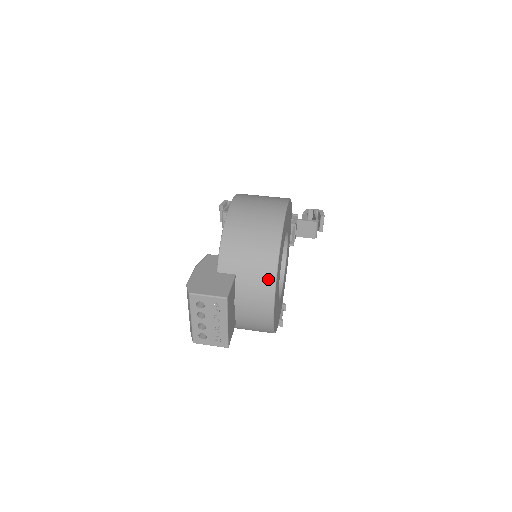
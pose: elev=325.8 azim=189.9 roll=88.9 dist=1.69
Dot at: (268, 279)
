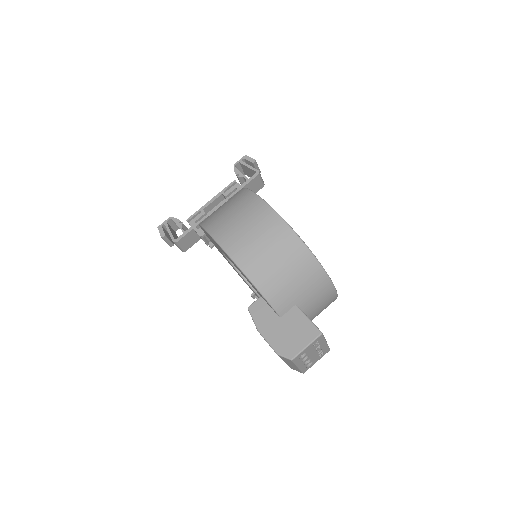
Dot at: (322, 282)
